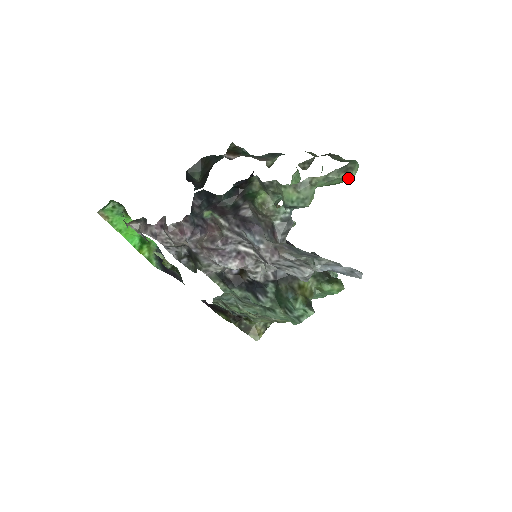
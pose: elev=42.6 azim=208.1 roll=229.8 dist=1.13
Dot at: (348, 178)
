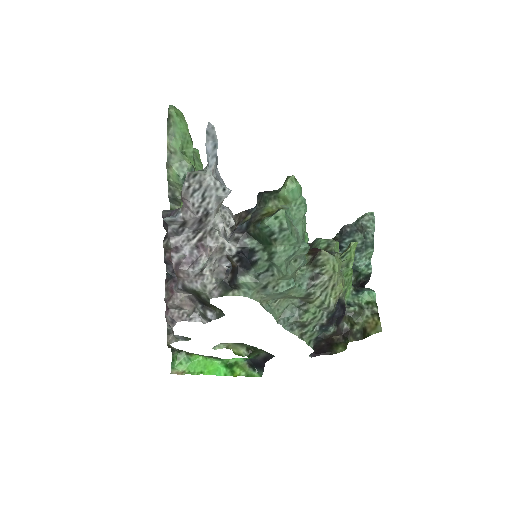
Dot at: (174, 117)
